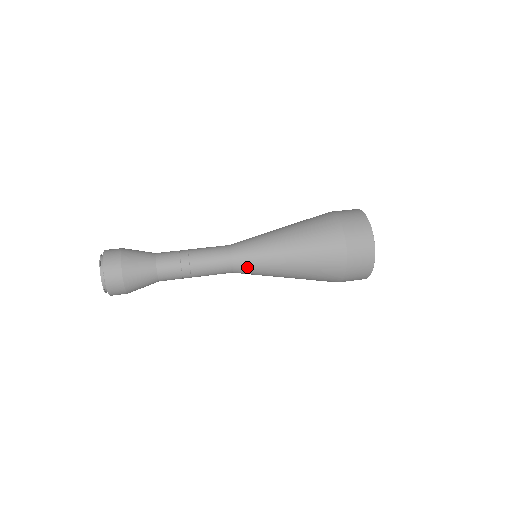
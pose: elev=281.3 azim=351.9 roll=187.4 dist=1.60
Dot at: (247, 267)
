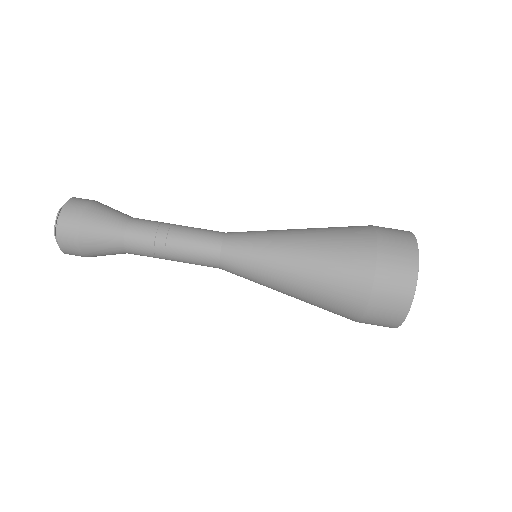
Dot at: (237, 274)
